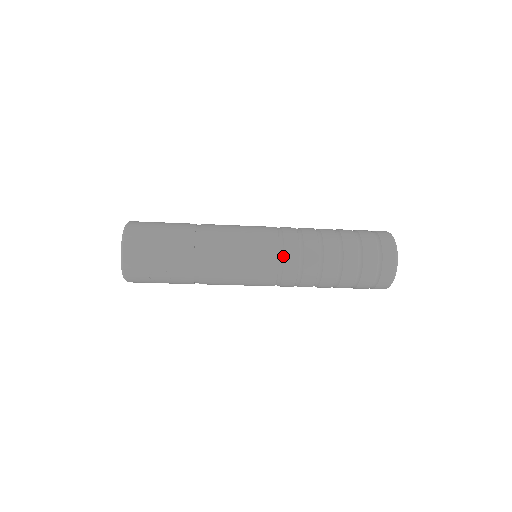
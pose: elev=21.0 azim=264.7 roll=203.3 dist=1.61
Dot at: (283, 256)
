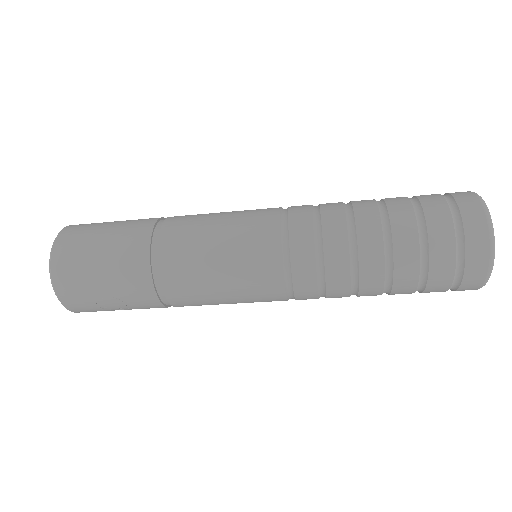
Dot at: (289, 261)
